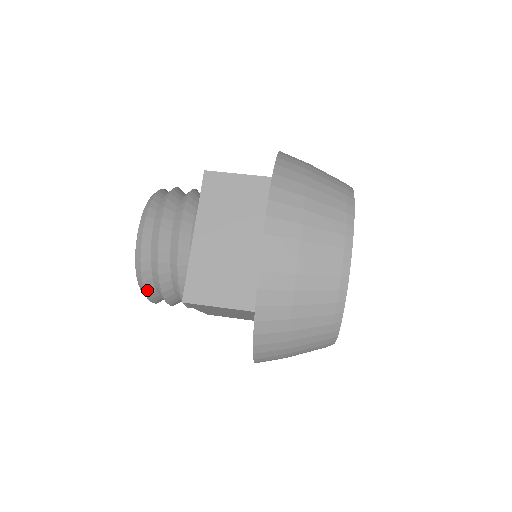
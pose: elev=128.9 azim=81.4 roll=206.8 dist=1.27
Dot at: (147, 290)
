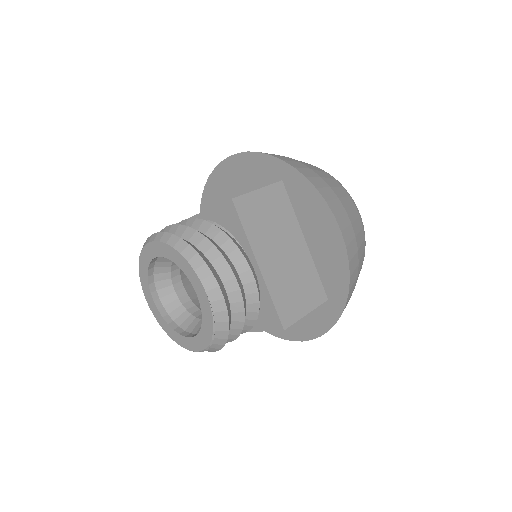
Dot at: (201, 256)
